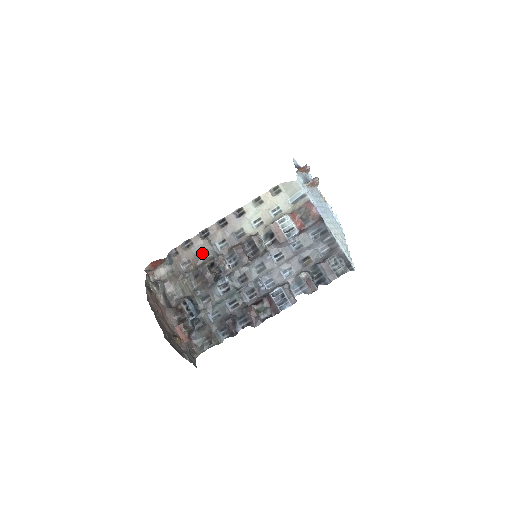
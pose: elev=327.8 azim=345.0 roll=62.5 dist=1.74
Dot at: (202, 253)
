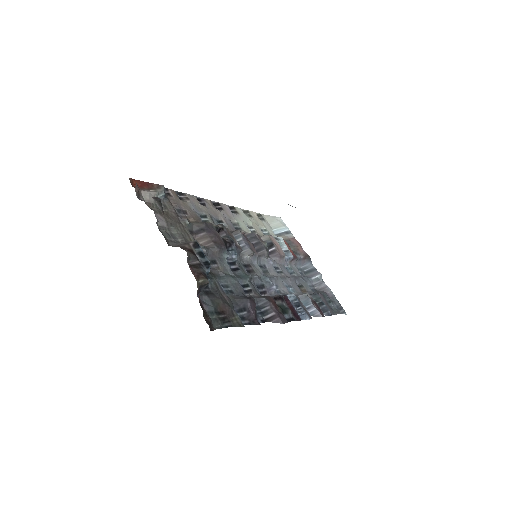
Dot at: (199, 215)
